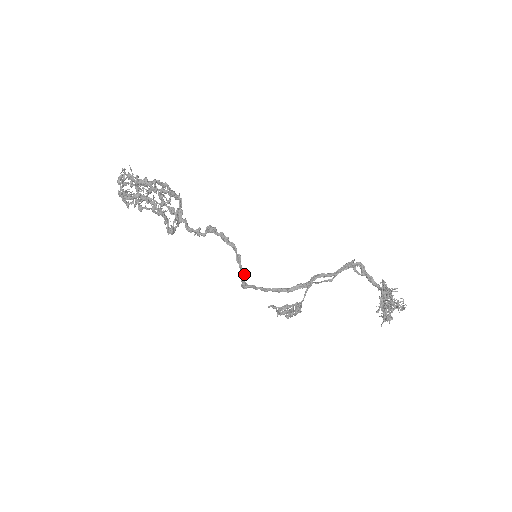
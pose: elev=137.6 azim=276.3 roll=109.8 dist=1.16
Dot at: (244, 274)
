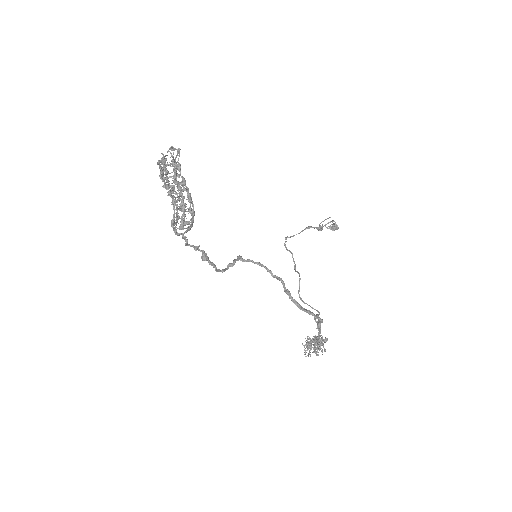
Dot at: (233, 265)
